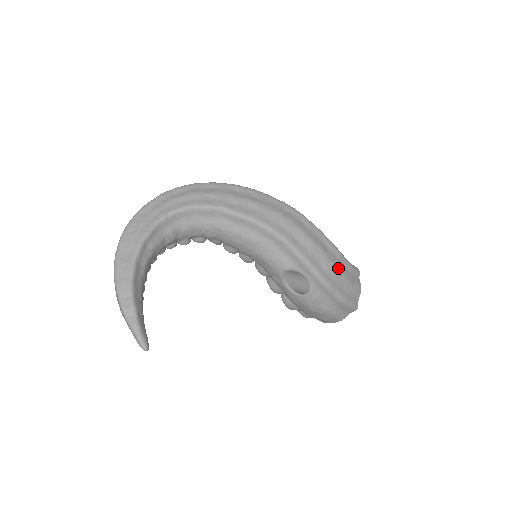
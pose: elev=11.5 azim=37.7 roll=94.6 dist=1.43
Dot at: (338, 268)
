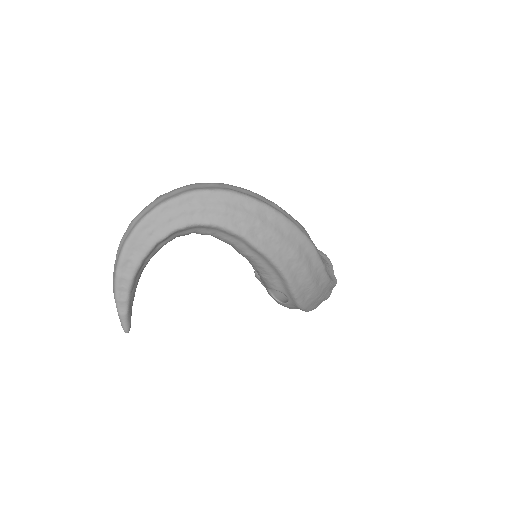
Dot at: (319, 295)
